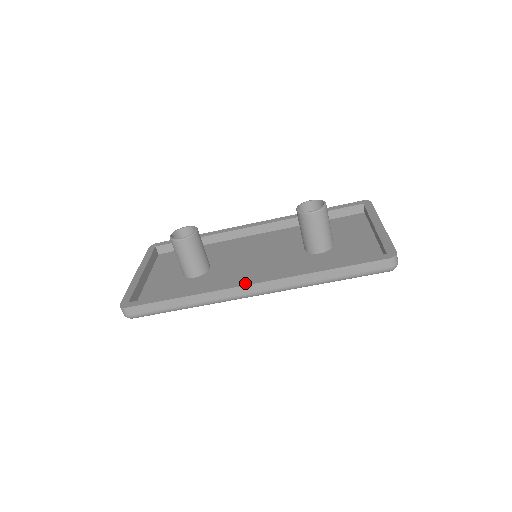
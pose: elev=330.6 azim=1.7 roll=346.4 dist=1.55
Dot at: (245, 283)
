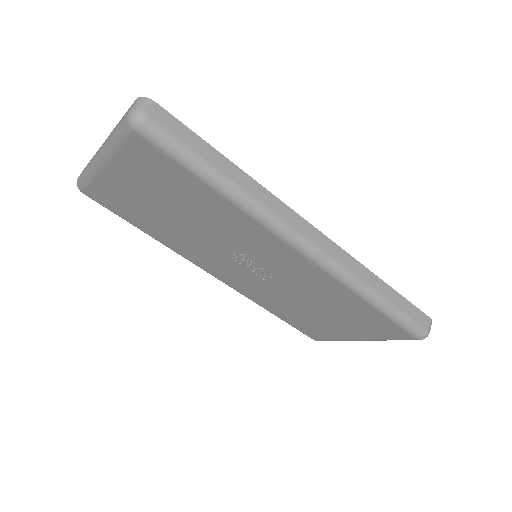
Dot at: (307, 224)
